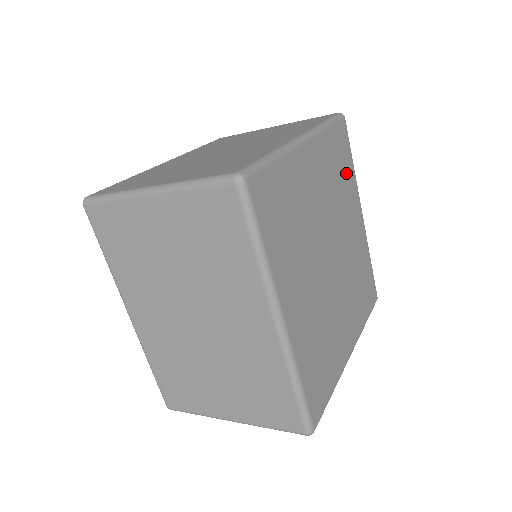
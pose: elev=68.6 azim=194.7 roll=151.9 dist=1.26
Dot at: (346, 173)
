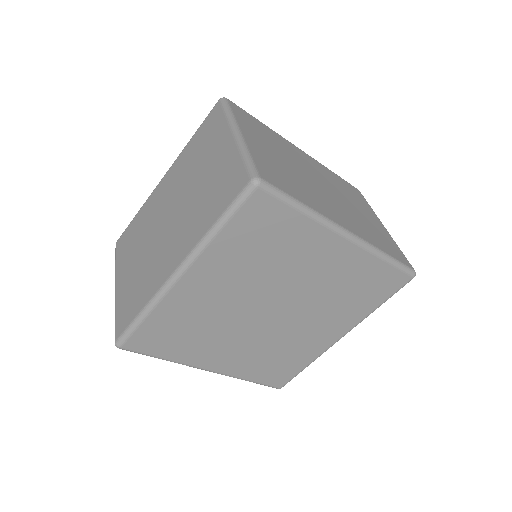
Dot at: (361, 301)
